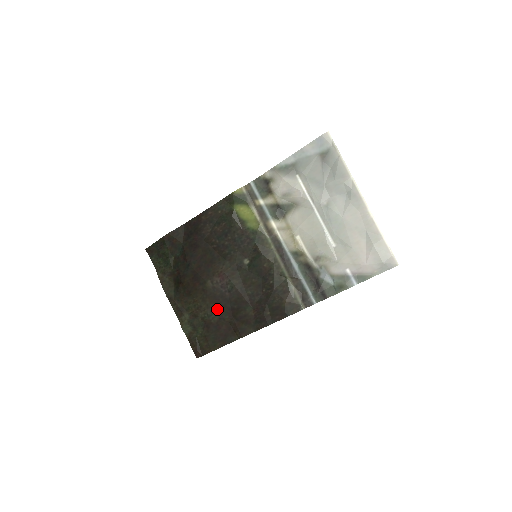
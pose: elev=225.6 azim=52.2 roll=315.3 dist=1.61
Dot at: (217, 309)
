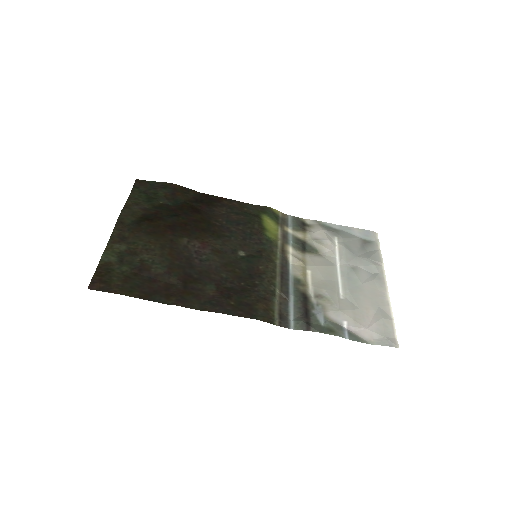
Dot at: (171, 264)
